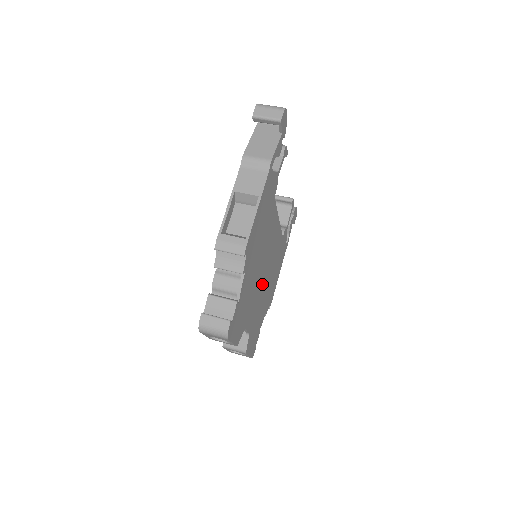
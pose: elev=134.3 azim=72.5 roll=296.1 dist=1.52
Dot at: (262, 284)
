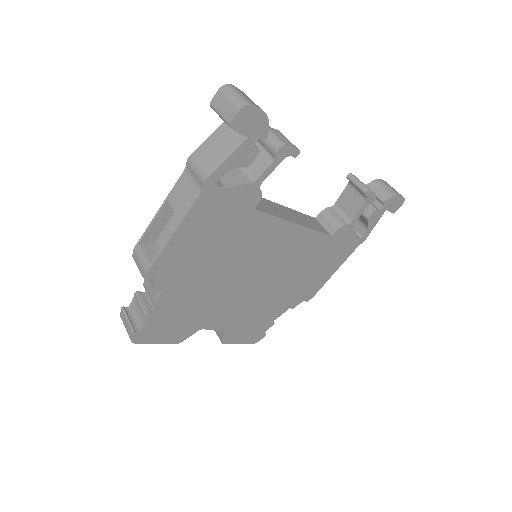
Dot at: (254, 289)
